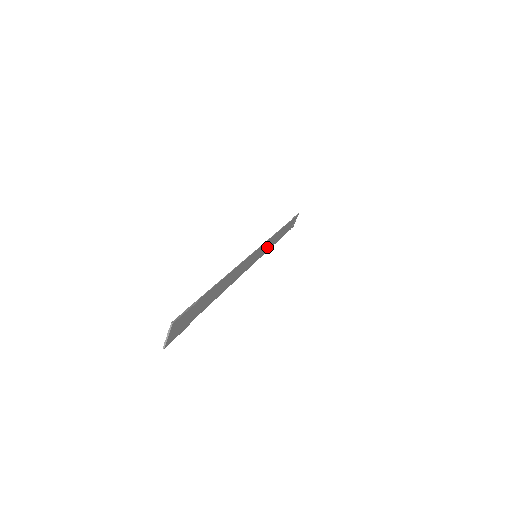
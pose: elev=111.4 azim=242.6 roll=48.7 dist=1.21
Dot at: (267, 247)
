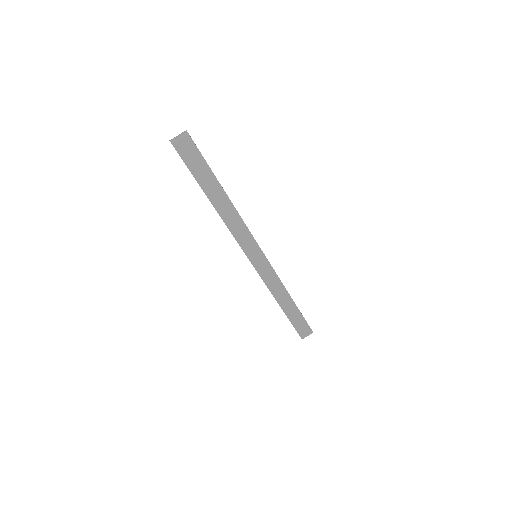
Dot at: (268, 279)
